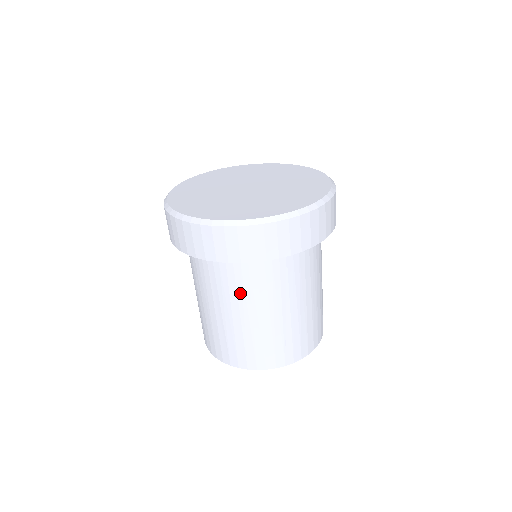
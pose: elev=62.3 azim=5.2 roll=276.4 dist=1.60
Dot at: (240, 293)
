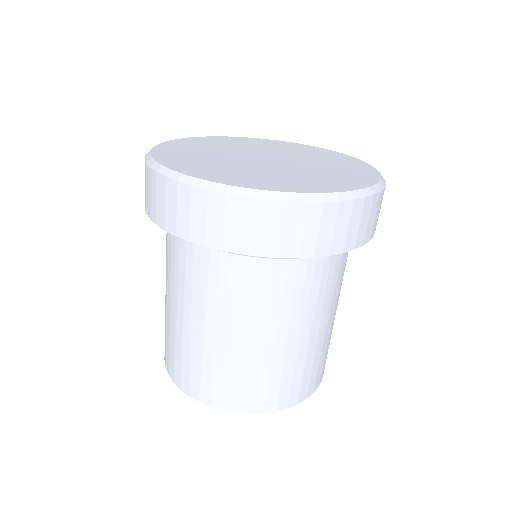
Dot at: (295, 303)
